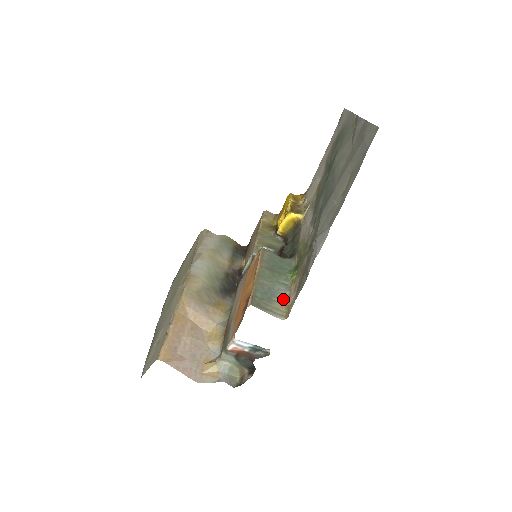
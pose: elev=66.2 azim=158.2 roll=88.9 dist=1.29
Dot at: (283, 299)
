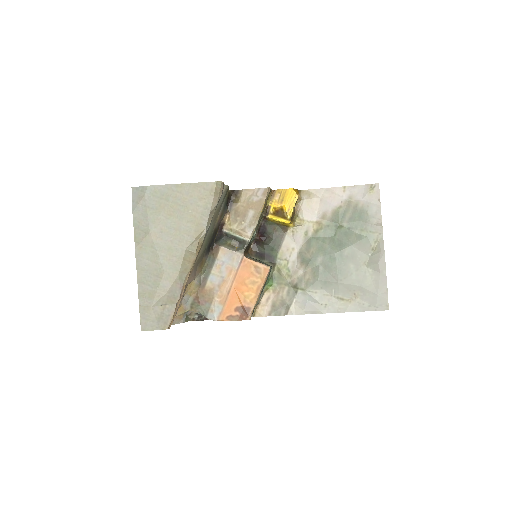
Dot at: (258, 304)
